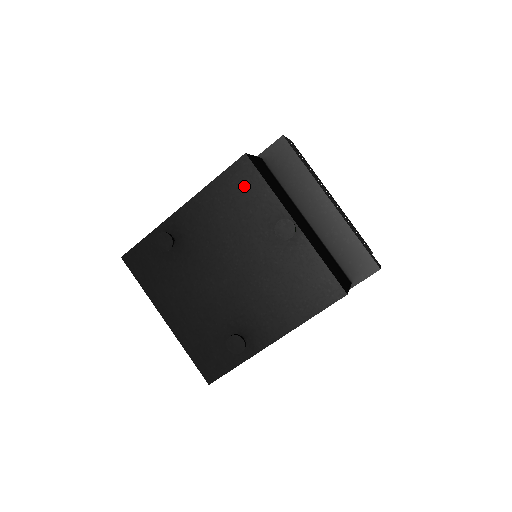
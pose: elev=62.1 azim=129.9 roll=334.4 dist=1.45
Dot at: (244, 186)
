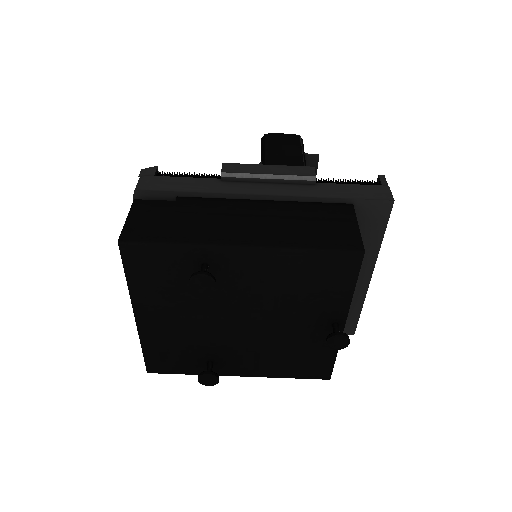
Dot at: (332, 274)
